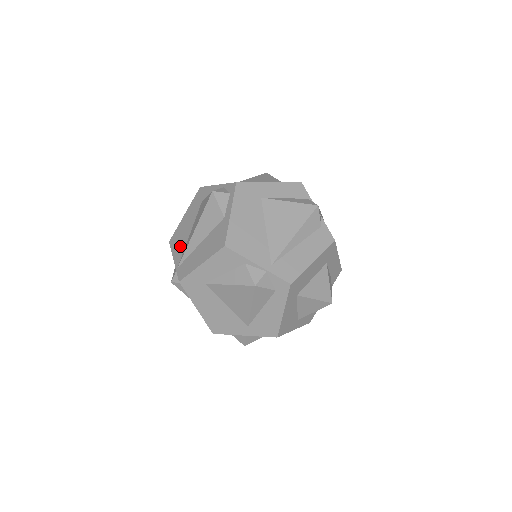
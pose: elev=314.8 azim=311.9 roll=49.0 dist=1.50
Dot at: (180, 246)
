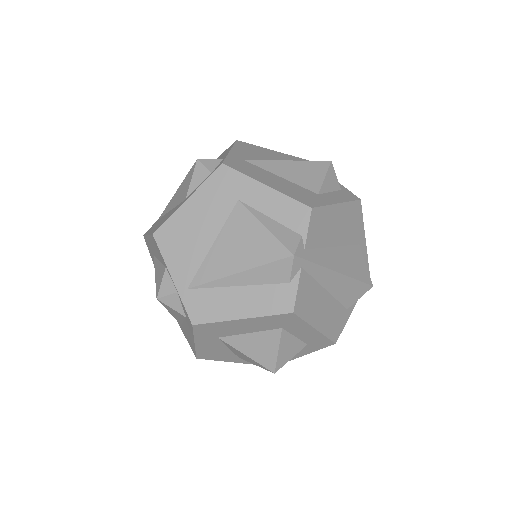
Dot at: occluded
